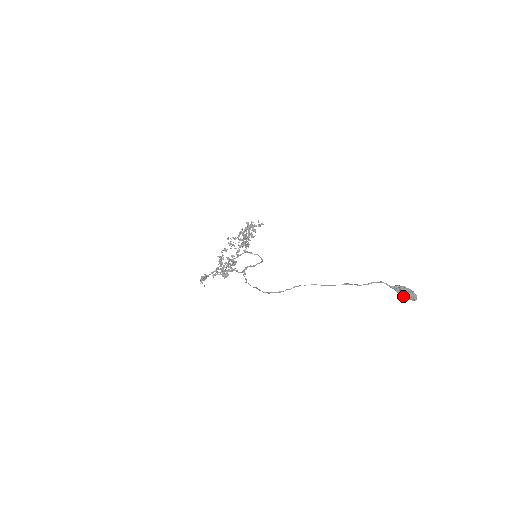
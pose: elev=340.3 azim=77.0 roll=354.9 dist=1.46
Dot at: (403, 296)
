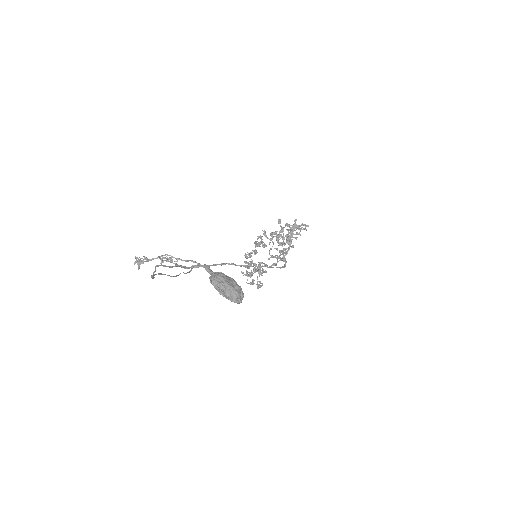
Dot at: (217, 290)
